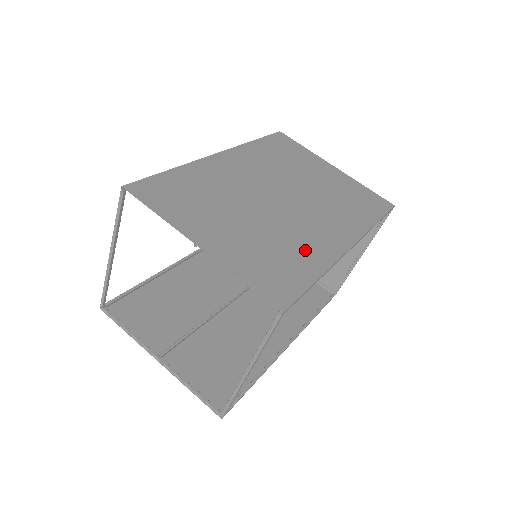
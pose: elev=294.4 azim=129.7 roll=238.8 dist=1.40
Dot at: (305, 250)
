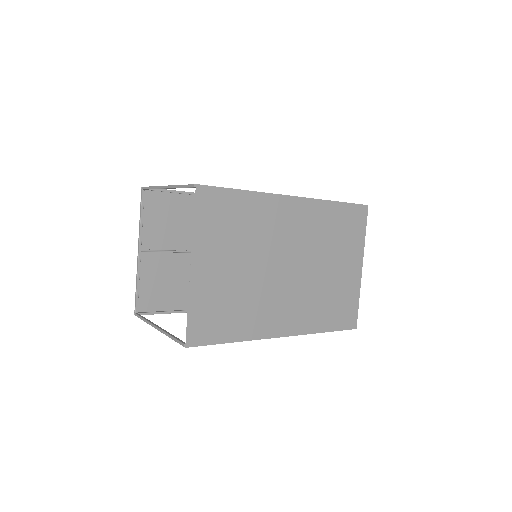
Dot at: (251, 318)
